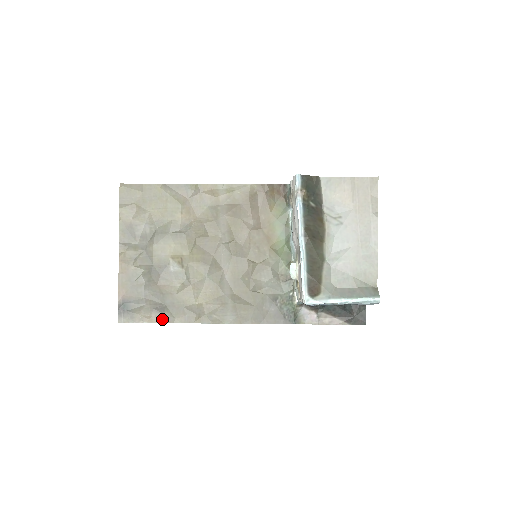
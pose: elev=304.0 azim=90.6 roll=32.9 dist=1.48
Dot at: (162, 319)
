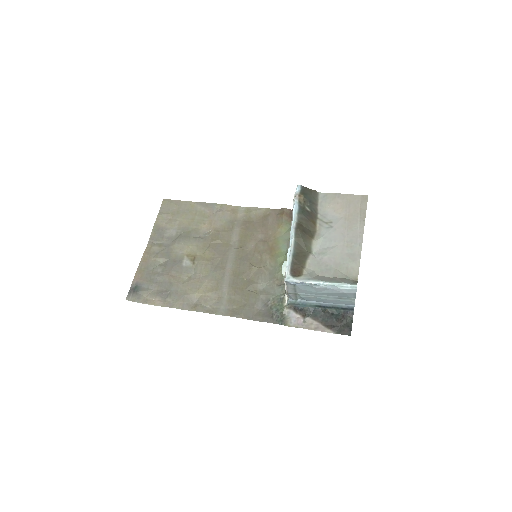
Dot at: (163, 304)
